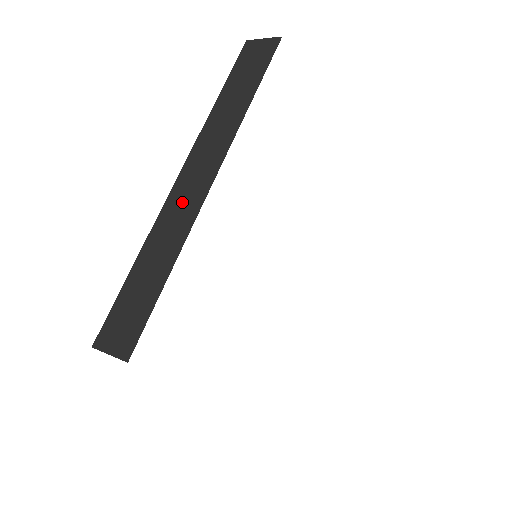
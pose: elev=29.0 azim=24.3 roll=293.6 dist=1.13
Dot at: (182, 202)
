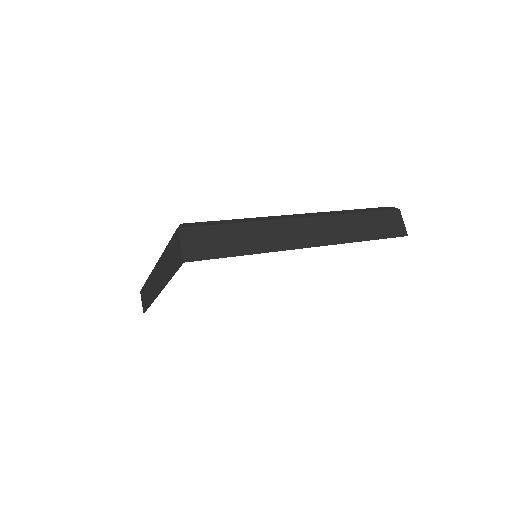
Dot at: (287, 233)
